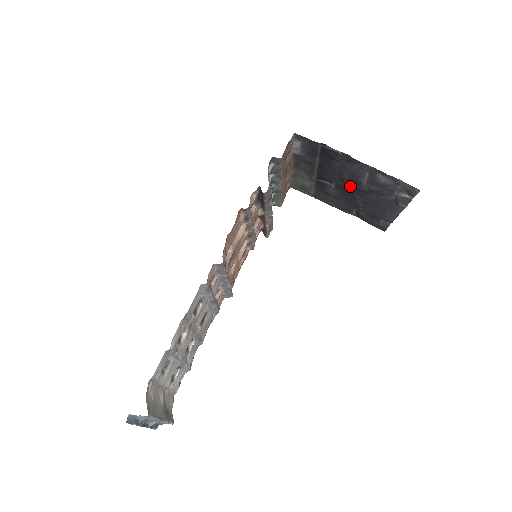
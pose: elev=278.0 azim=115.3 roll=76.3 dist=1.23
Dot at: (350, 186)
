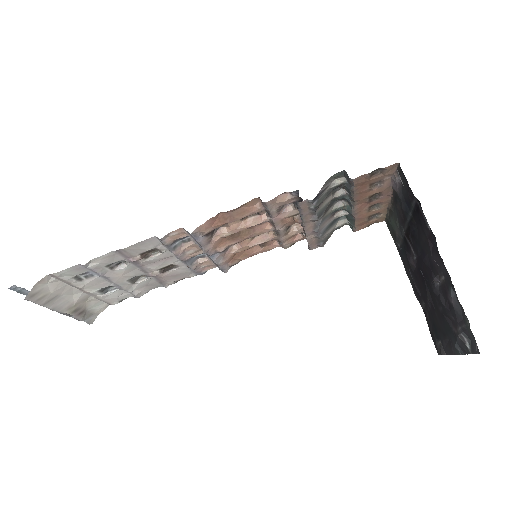
Dot at: (425, 274)
